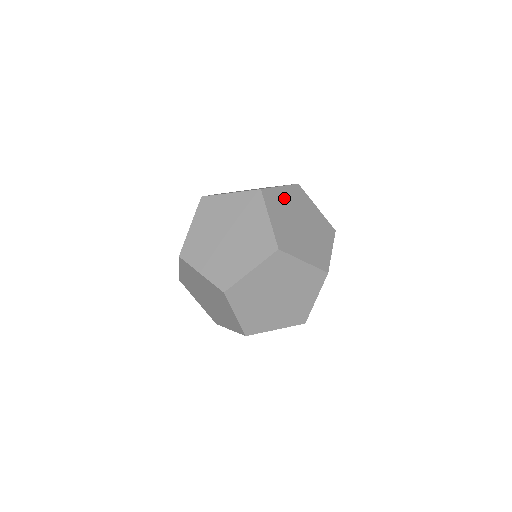
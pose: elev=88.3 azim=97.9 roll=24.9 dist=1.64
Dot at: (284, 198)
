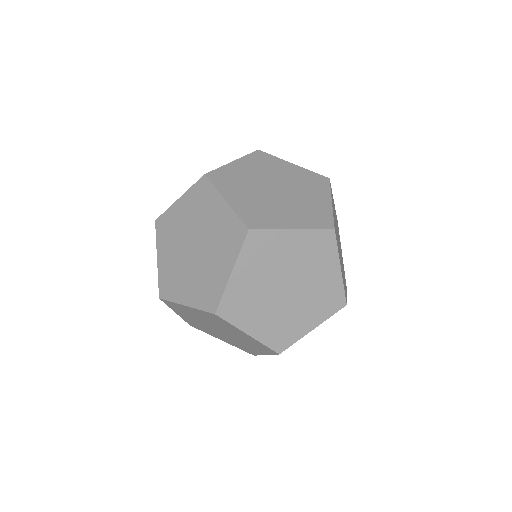
Dot at: occluded
